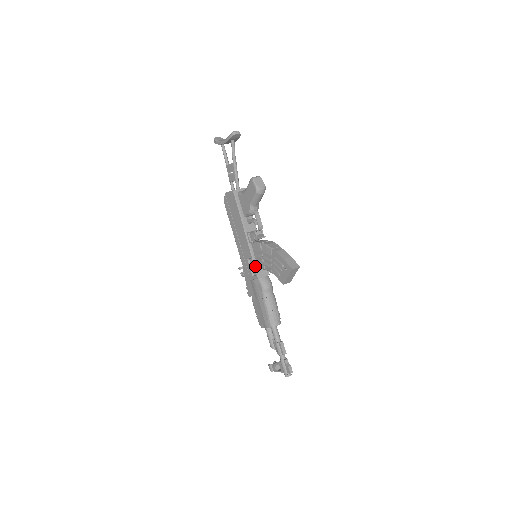
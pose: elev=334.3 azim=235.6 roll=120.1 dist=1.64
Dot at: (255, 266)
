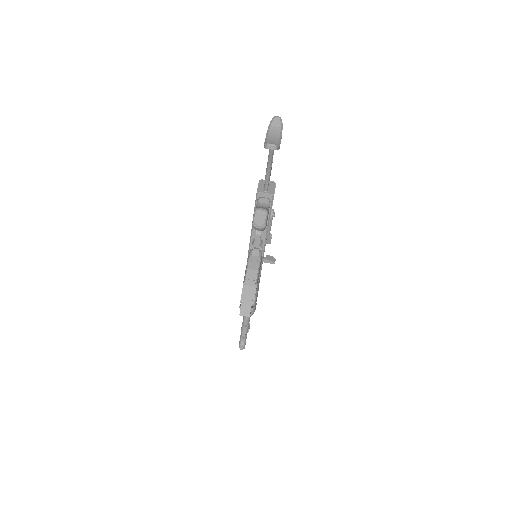
Dot at: occluded
